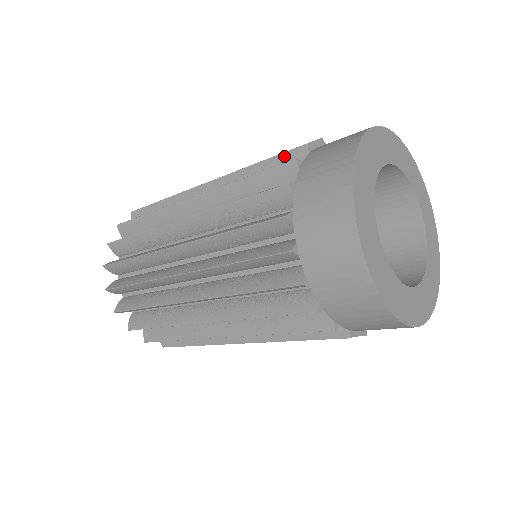
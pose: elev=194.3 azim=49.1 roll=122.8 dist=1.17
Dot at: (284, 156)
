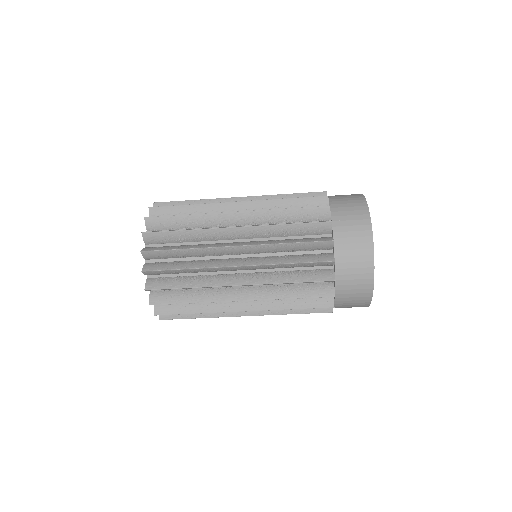
Dot at: (313, 225)
